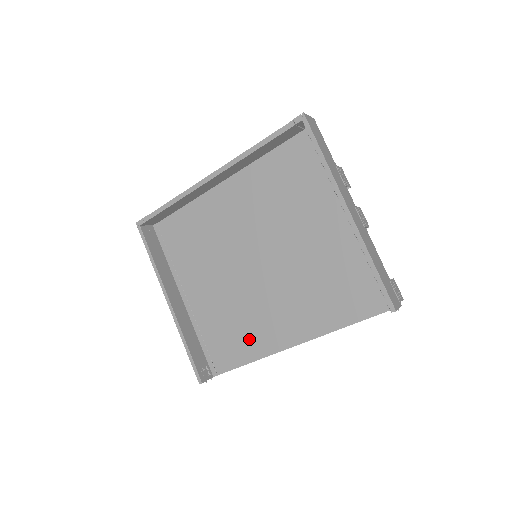
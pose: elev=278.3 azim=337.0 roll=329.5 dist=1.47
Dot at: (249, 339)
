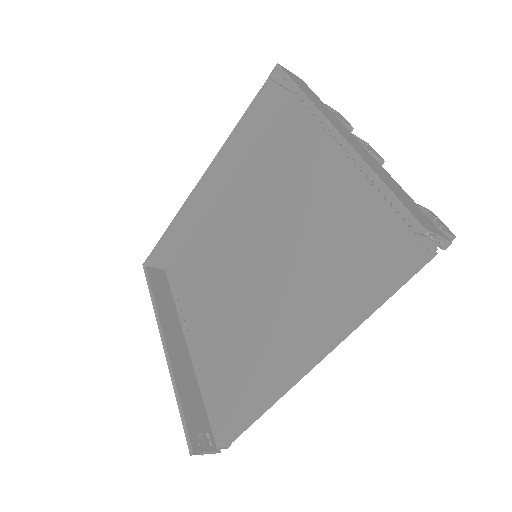
Dot at: (255, 375)
